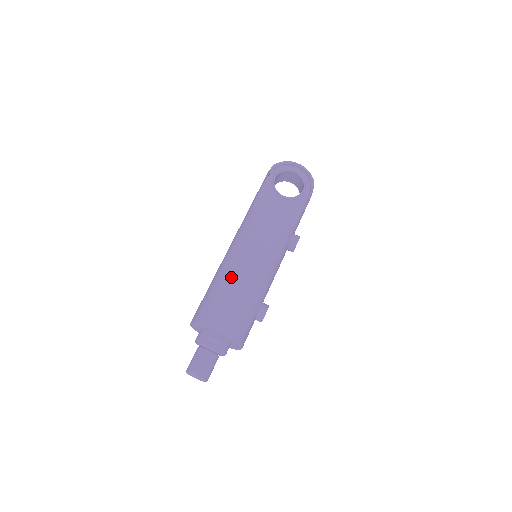
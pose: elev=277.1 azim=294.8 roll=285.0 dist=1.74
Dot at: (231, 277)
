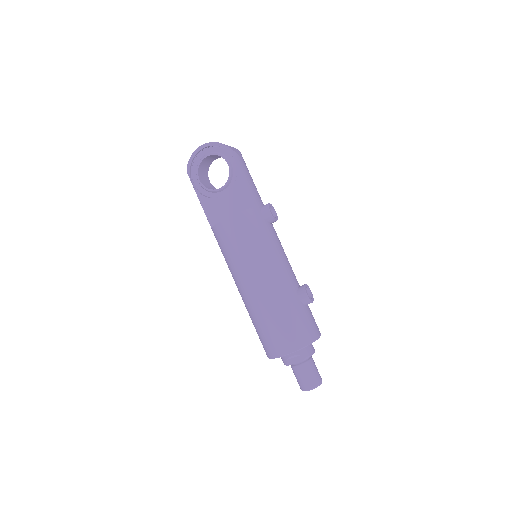
Dot at: (254, 304)
